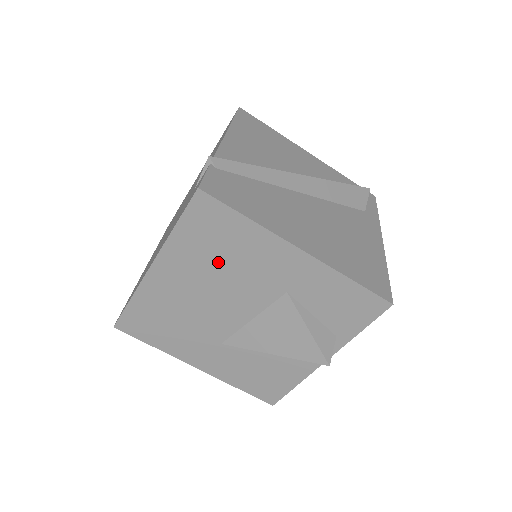
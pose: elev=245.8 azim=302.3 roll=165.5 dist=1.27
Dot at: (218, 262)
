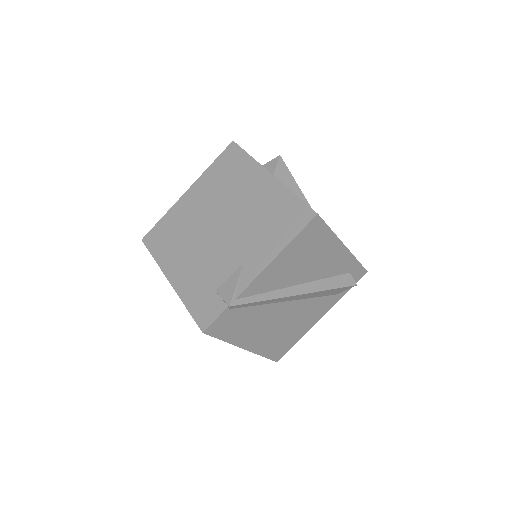
Dot at: occluded
